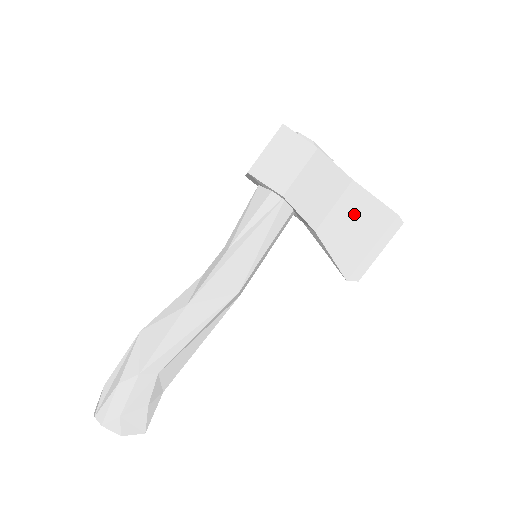
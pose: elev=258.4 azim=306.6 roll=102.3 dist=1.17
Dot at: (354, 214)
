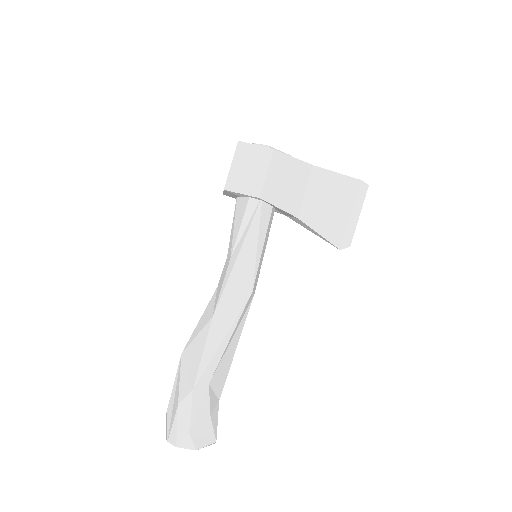
Dot at: (324, 192)
